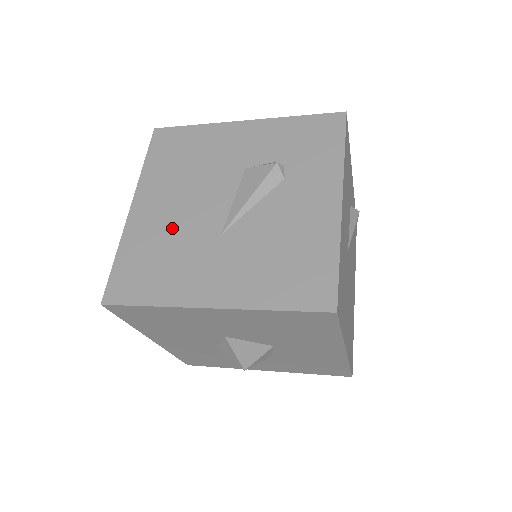
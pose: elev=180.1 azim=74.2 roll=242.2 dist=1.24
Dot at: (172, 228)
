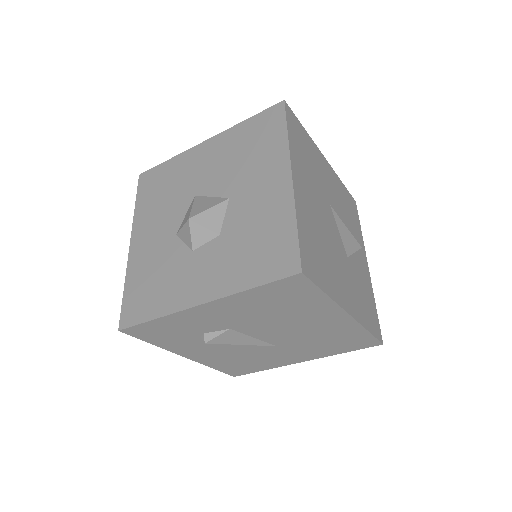
Dot at: occluded
